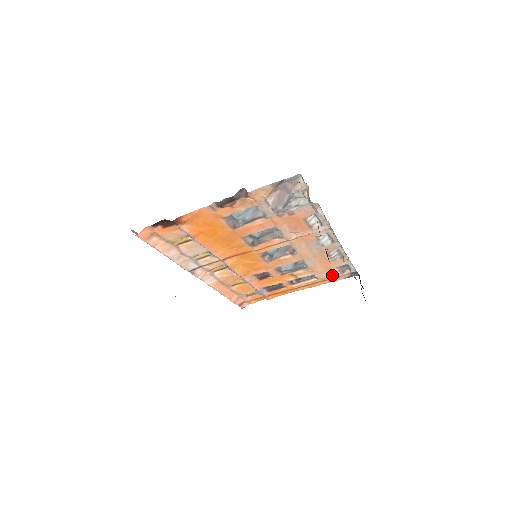
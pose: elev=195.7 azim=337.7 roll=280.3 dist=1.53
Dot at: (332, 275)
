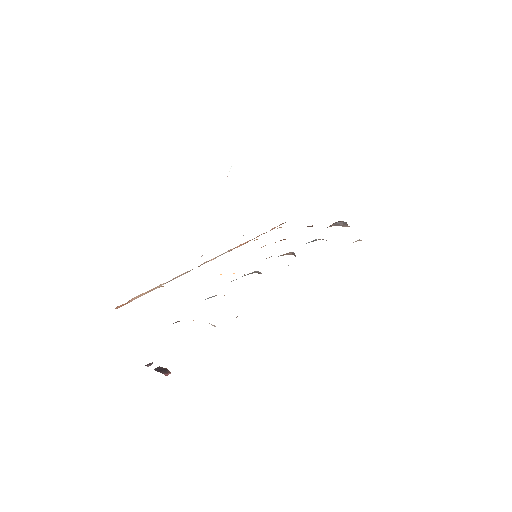
Dot at: occluded
